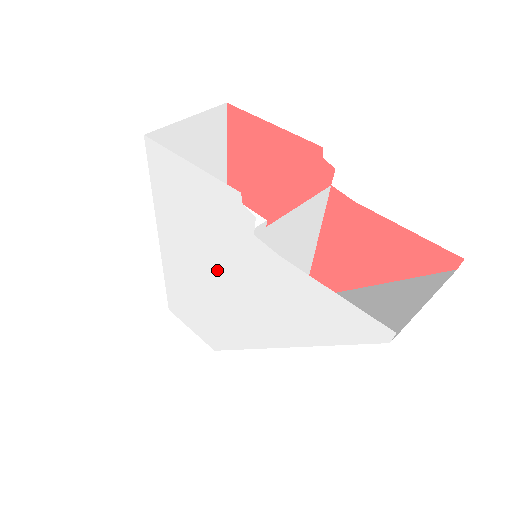
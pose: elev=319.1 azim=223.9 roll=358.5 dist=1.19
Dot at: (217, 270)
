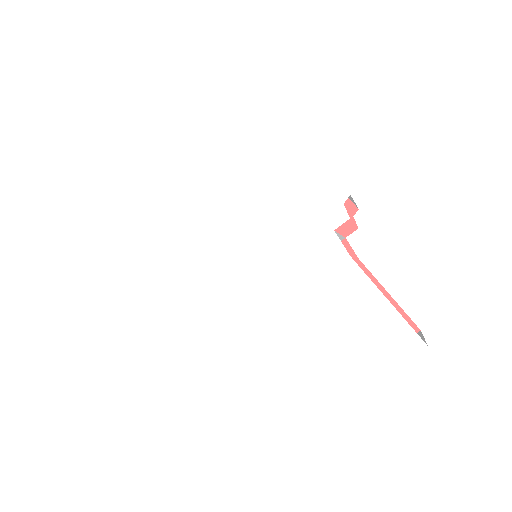
Dot at: (248, 244)
